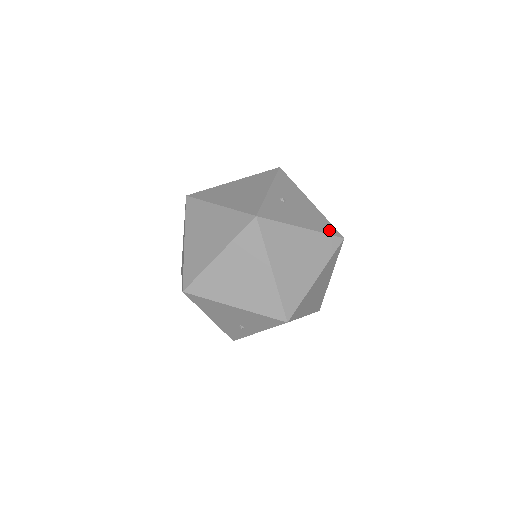
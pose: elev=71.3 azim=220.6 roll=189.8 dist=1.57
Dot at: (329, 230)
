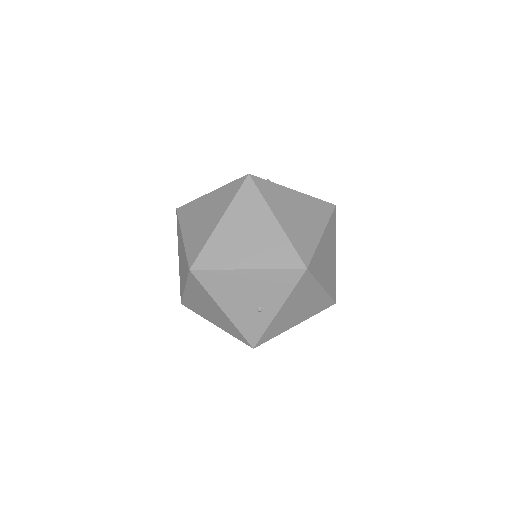
Dot at: occluded
